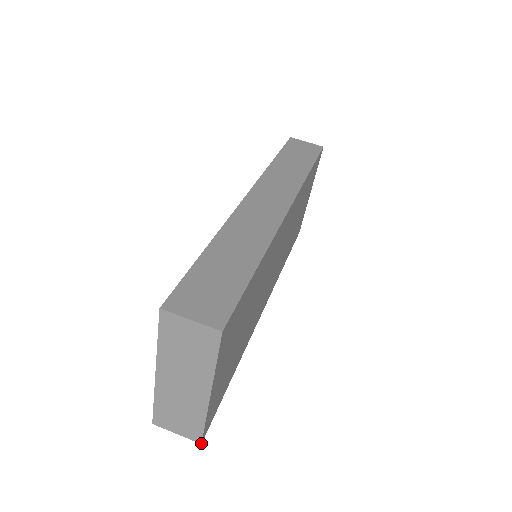
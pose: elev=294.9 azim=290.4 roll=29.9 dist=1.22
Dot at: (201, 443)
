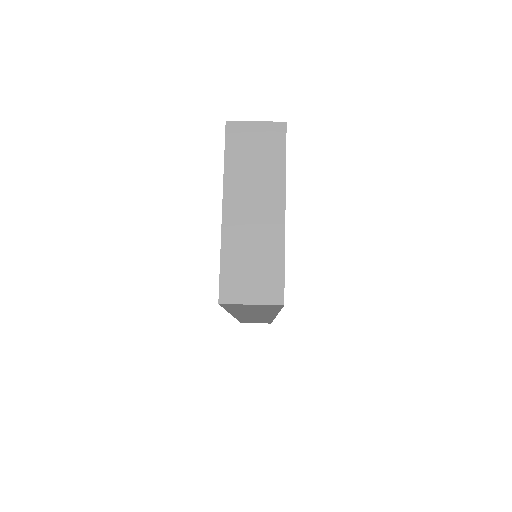
Dot at: (283, 304)
